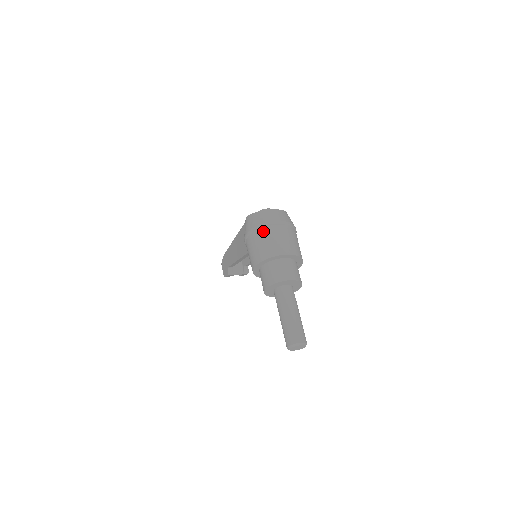
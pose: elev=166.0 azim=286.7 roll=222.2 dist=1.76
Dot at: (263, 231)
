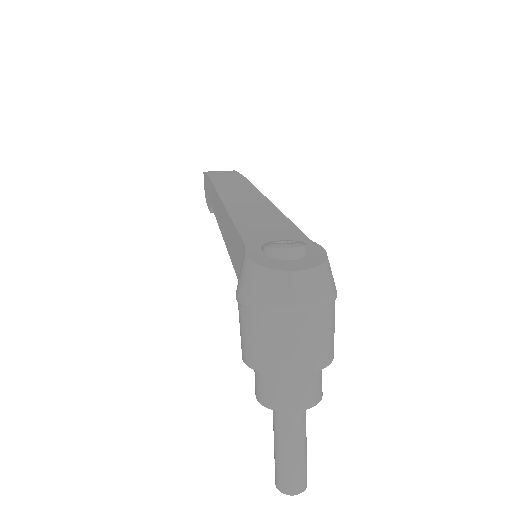
Dot at: (273, 320)
